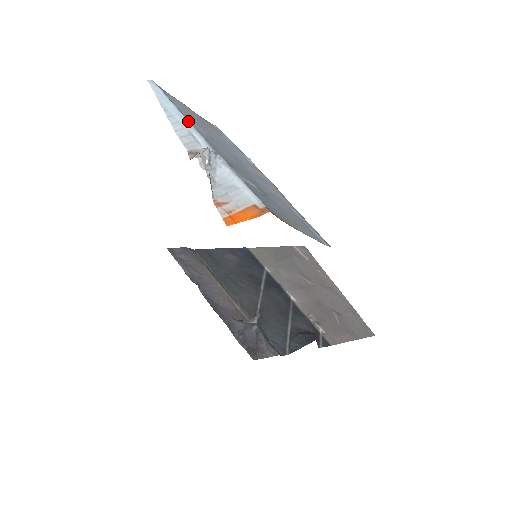
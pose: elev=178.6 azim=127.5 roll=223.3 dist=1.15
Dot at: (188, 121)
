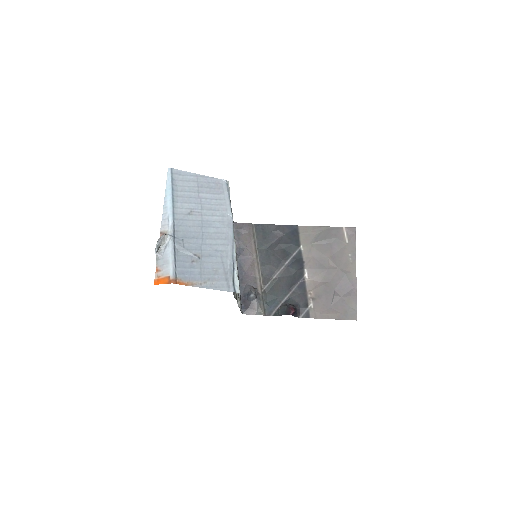
Dot at: (172, 206)
